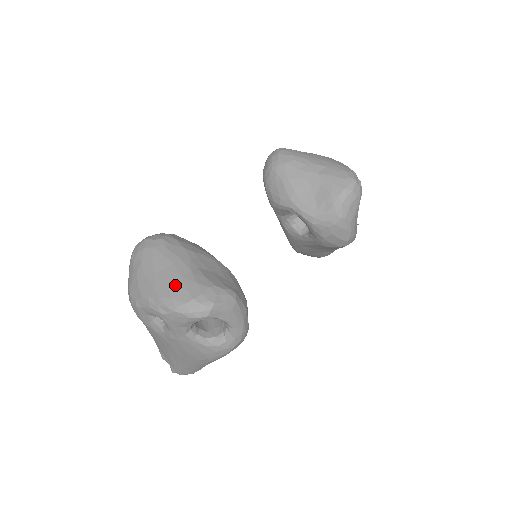
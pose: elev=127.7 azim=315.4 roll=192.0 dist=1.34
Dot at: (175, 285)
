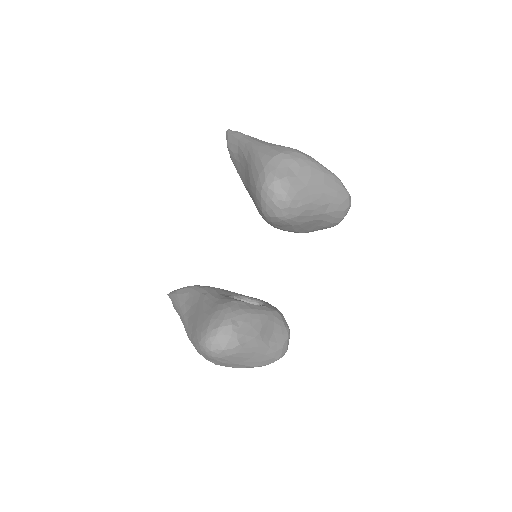
Dot at: (264, 360)
